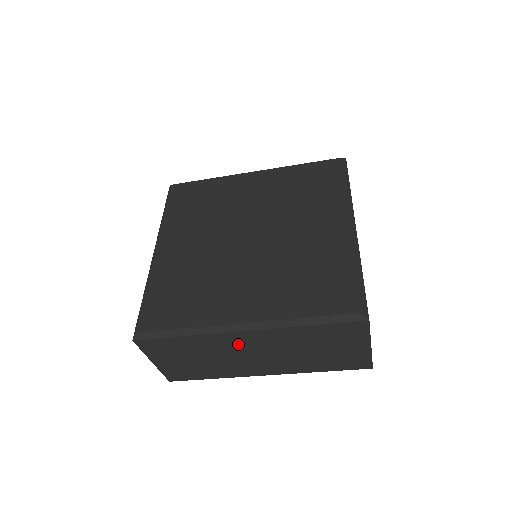
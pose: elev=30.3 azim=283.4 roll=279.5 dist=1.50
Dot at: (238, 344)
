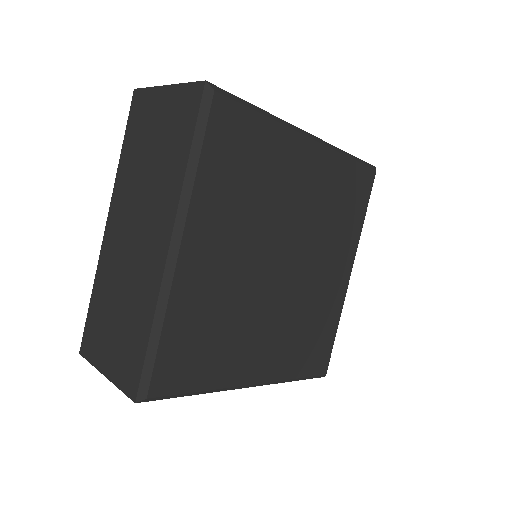
Dot at: occluded
